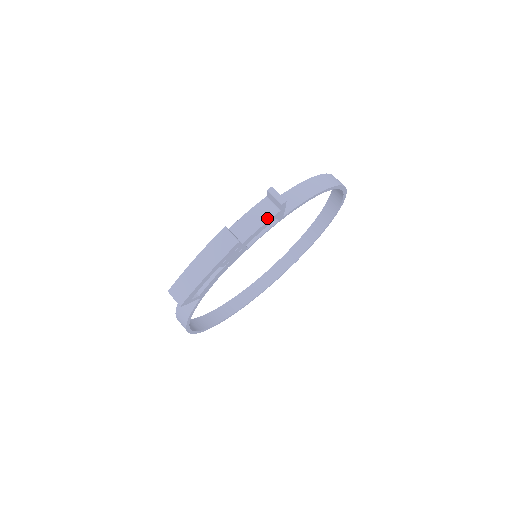
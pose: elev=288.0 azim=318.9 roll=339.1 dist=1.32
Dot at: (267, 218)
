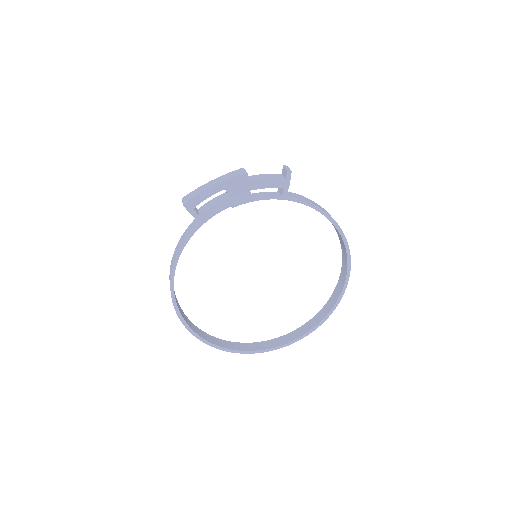
Dot at: (274, 178)
